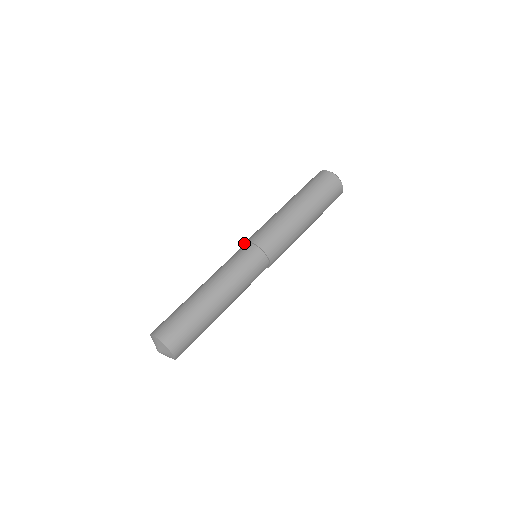
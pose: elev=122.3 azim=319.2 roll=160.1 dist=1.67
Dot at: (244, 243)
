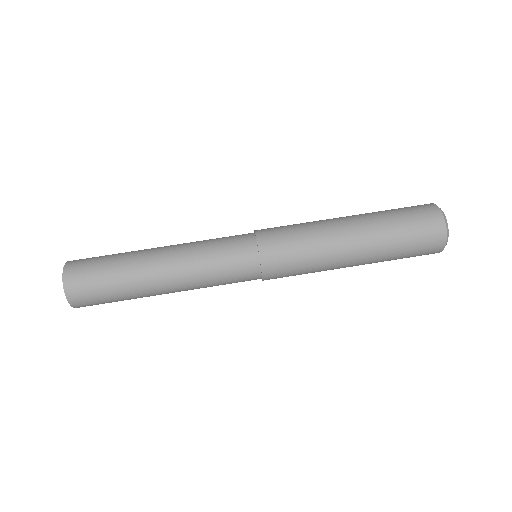
Dot at: occluded
